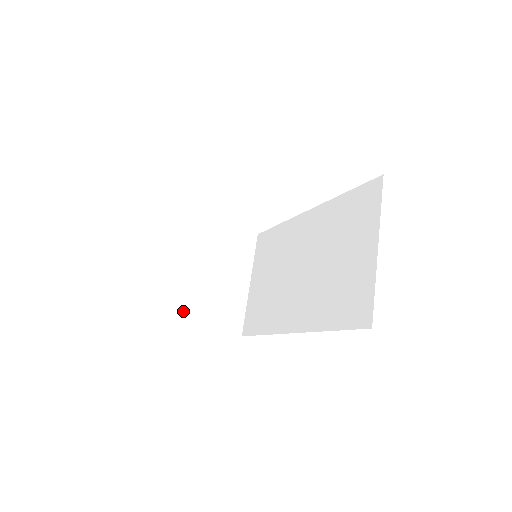
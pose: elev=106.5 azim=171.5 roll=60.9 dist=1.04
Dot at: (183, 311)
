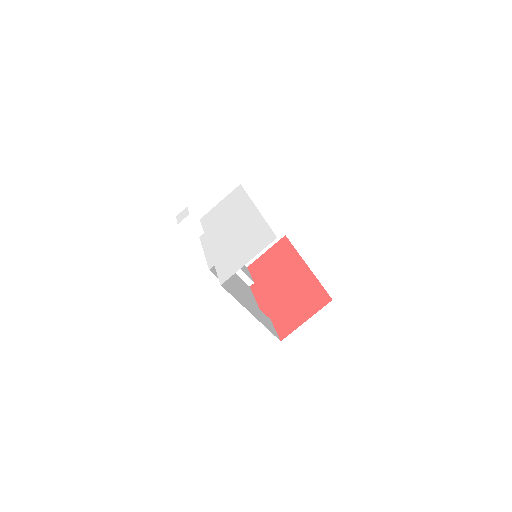
Dot at: (250, 282)
